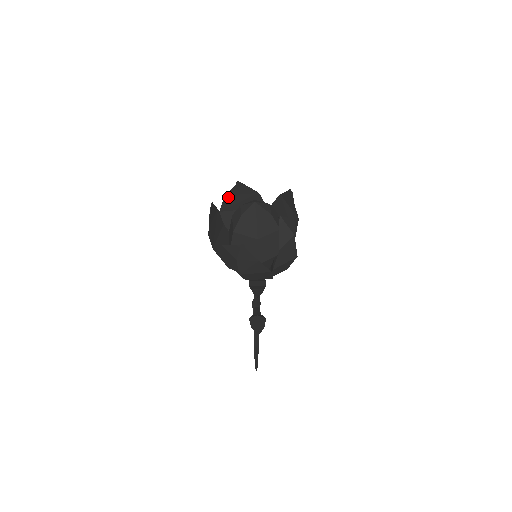
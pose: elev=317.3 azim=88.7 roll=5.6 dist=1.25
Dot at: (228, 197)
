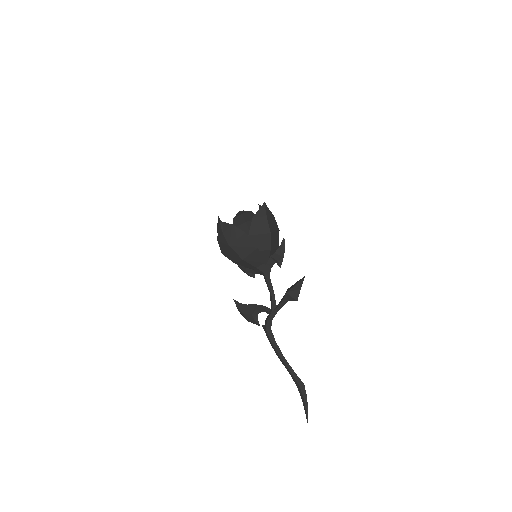
Dot at: occluded
